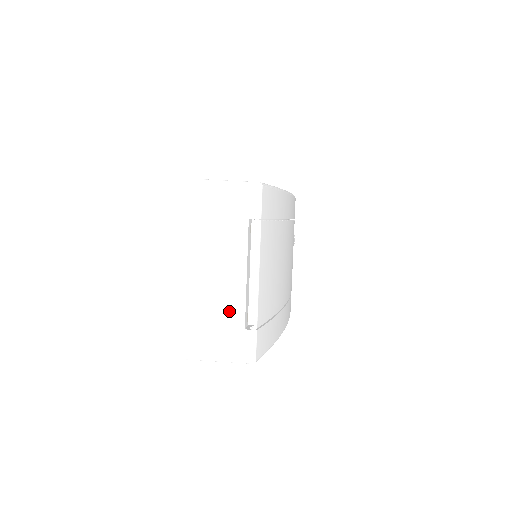
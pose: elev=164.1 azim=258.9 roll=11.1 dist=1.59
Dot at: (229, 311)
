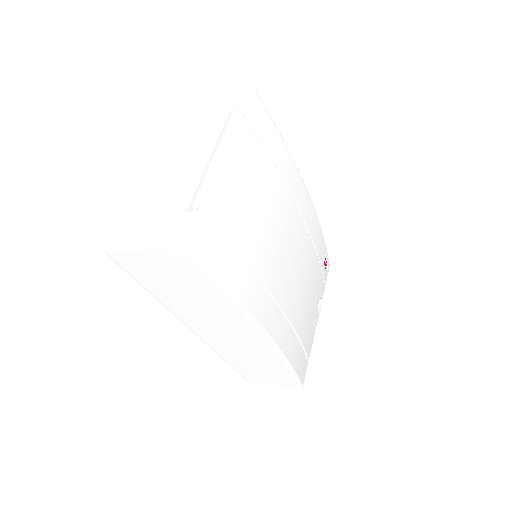
Dot at: (176, 194)
